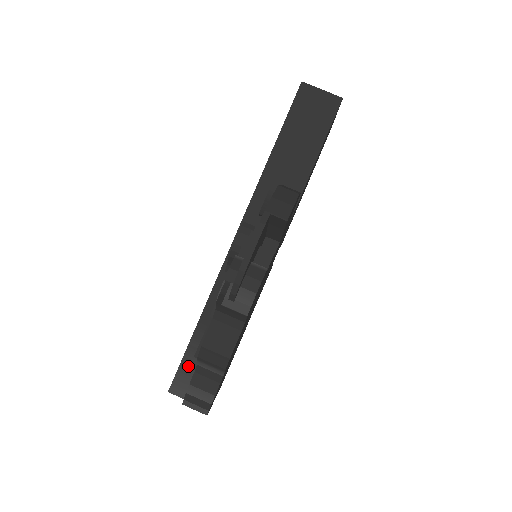
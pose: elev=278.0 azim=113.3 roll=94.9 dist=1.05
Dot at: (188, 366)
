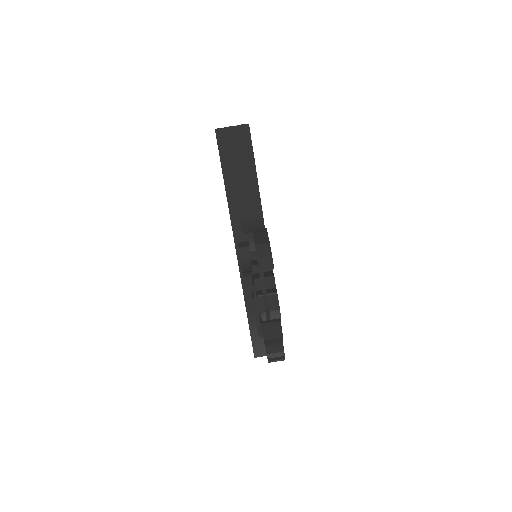
Dot at: (257, 339)
